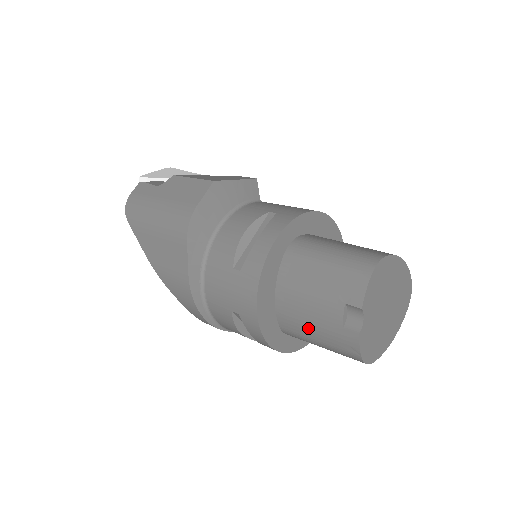
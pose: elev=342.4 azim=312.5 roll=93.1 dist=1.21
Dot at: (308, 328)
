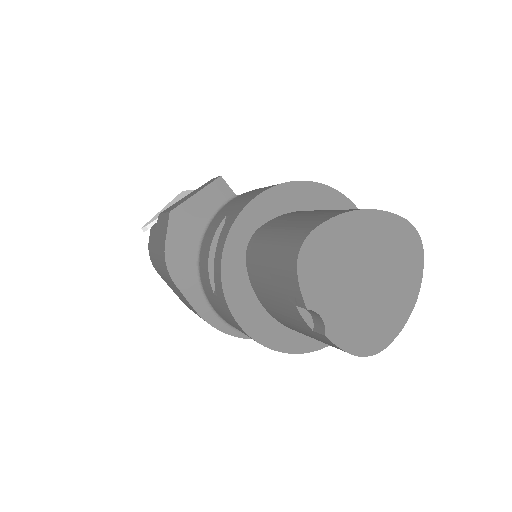
Dot at: (300, 331)
